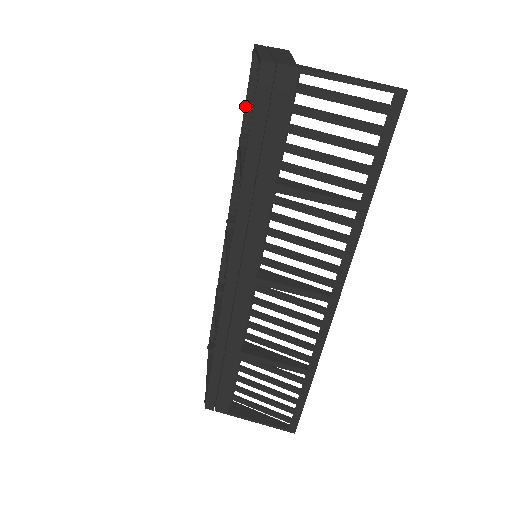
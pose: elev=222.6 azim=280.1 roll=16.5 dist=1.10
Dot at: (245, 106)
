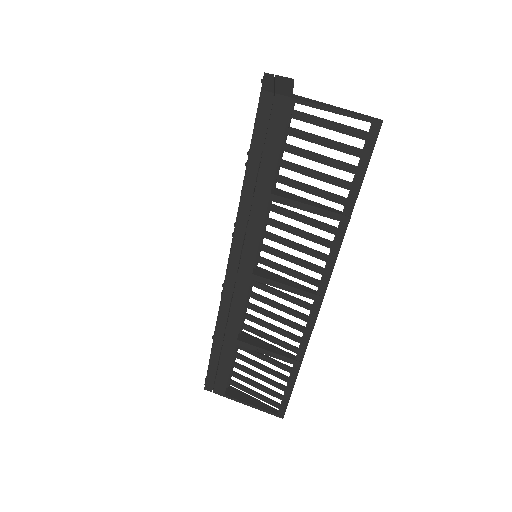
Dot at: (254, 125)
